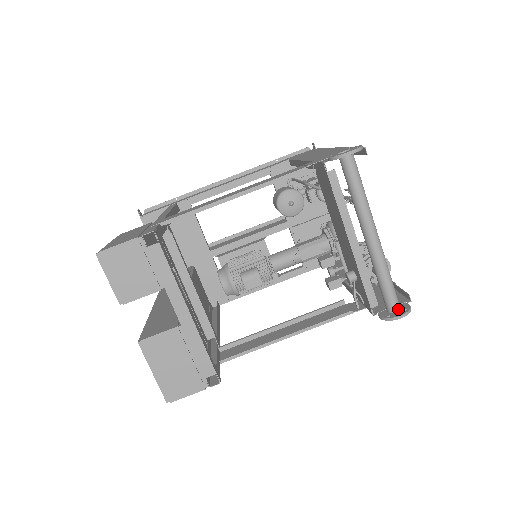
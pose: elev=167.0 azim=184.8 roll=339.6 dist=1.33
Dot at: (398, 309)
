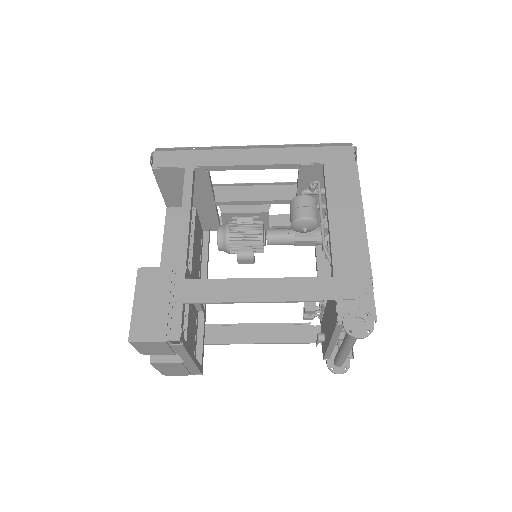
Dot at: (341, 366)
